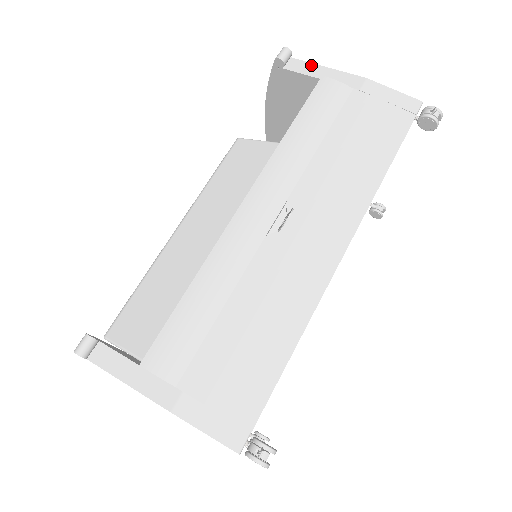
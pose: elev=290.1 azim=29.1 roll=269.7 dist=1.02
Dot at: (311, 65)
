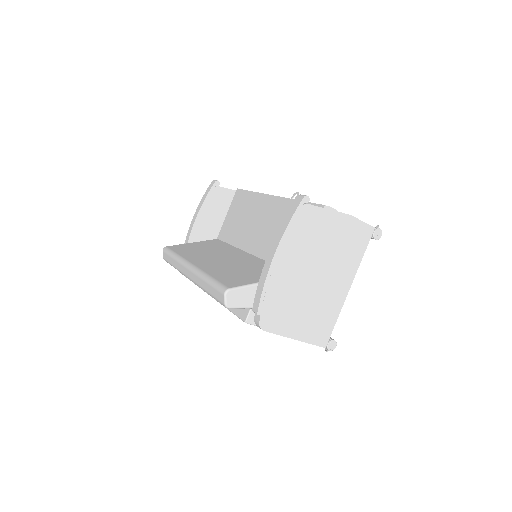
Dot at: occluded
